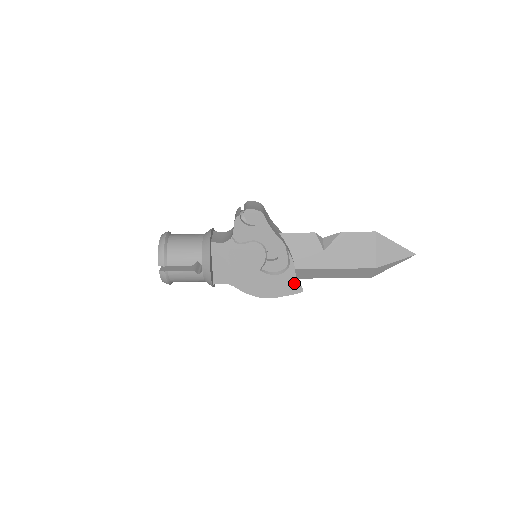
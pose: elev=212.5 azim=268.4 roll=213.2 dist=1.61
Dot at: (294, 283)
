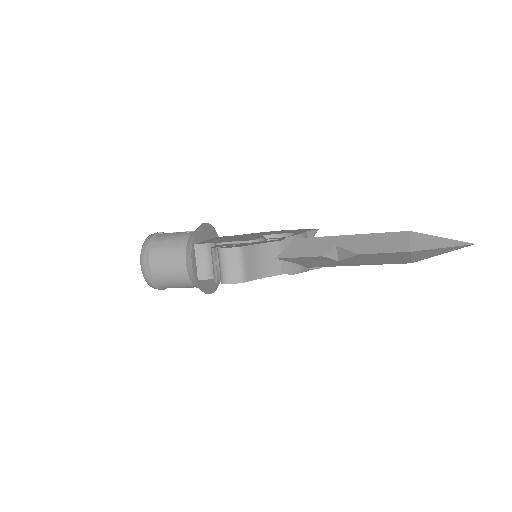
Dot at: occluded
